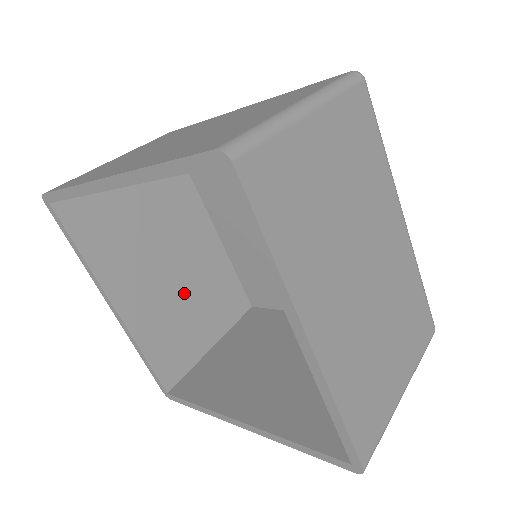
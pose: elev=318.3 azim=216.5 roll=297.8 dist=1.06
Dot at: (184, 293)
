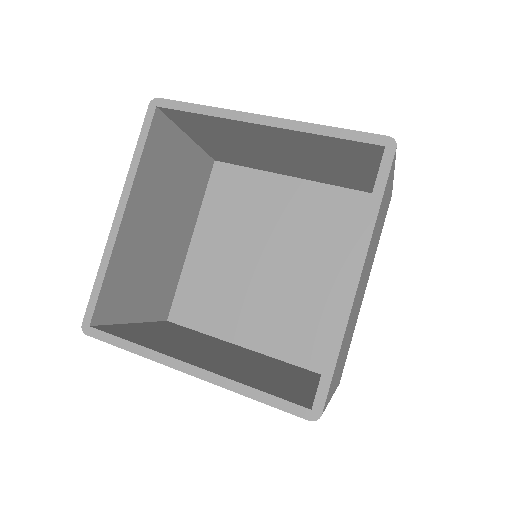
Dot at: (153, 258)
